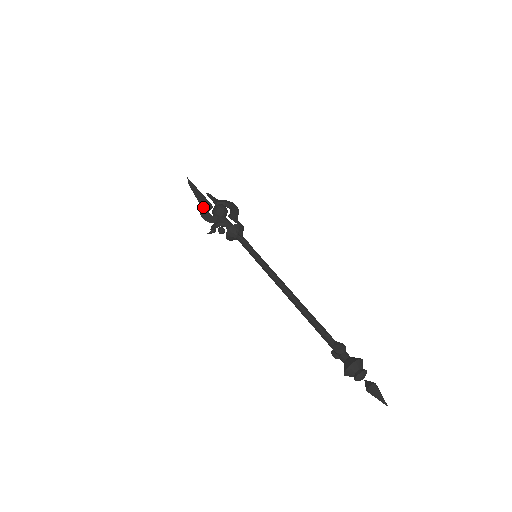
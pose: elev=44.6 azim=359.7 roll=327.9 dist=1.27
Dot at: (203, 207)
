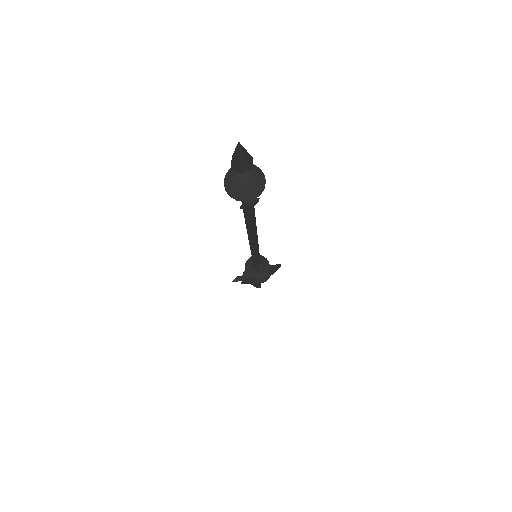
Dot at: occluded
